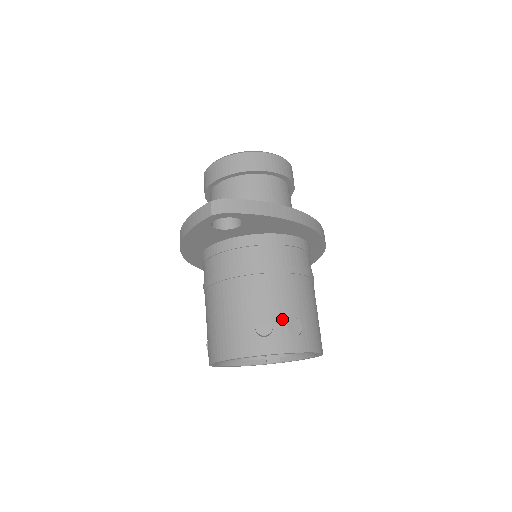
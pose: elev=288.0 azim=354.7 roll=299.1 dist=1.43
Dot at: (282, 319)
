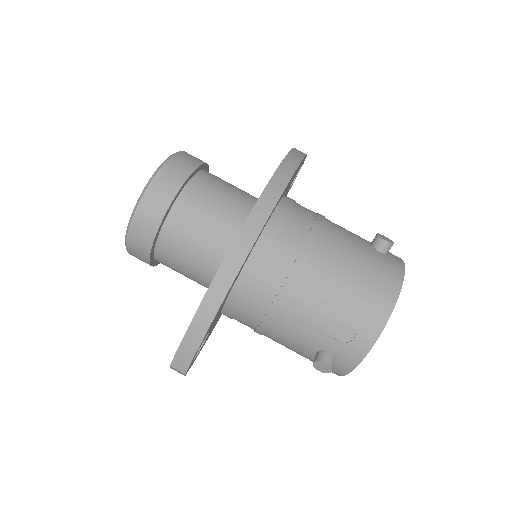
Dot at: (328, 340)
